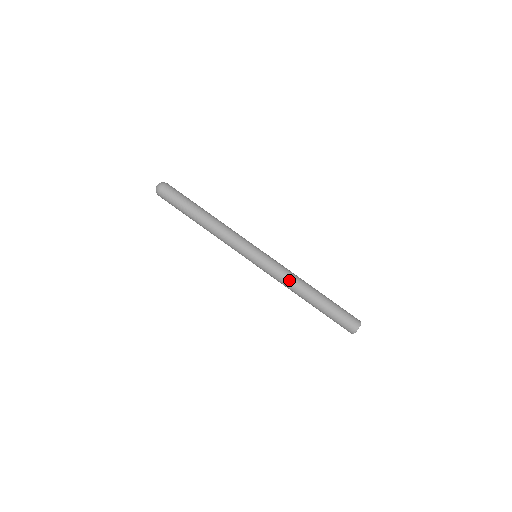
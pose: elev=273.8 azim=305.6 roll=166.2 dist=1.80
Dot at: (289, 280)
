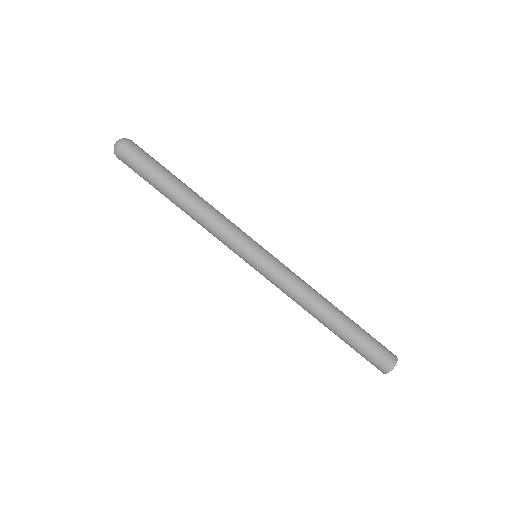
Dot at: (298, 298)
